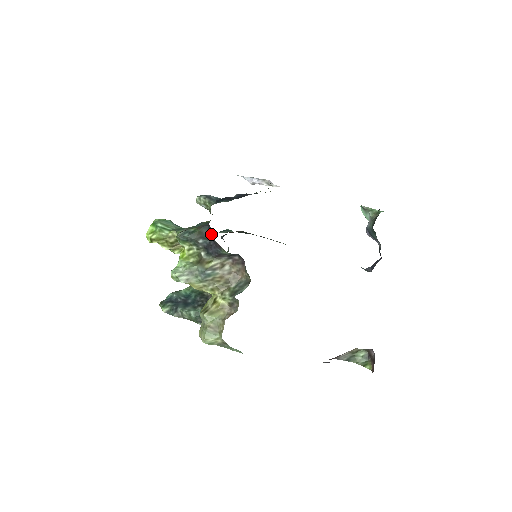
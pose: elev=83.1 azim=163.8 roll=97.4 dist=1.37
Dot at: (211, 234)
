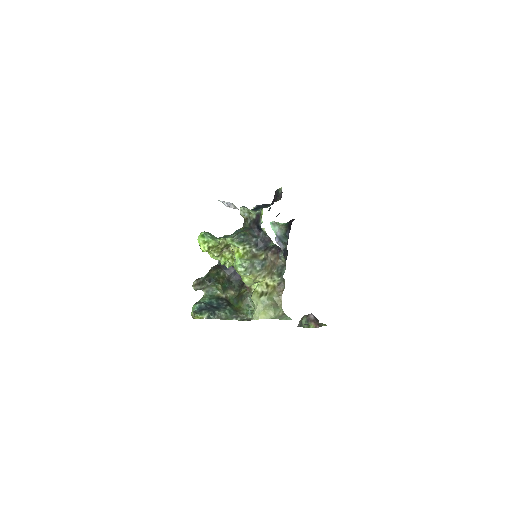
Dot at: (259, 233)
